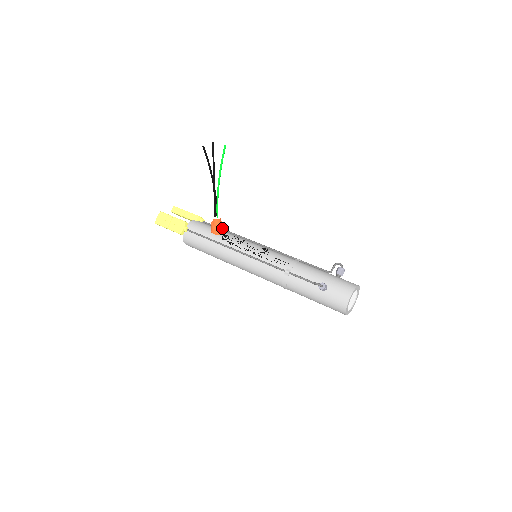
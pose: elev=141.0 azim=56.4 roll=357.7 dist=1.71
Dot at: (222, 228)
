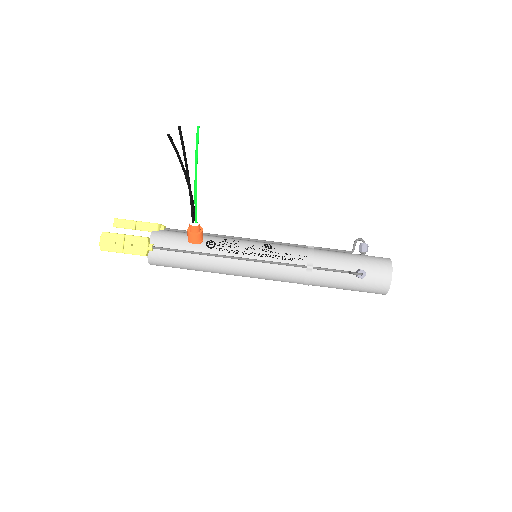
Dot at: (202, 233)
